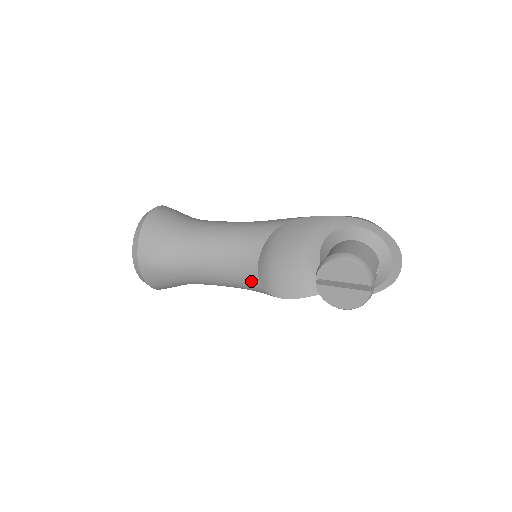
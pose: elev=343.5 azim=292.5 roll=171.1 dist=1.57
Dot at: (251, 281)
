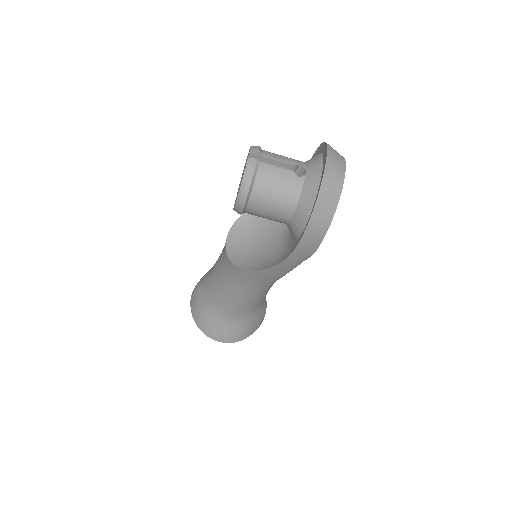
Dot at: (225, 255)
